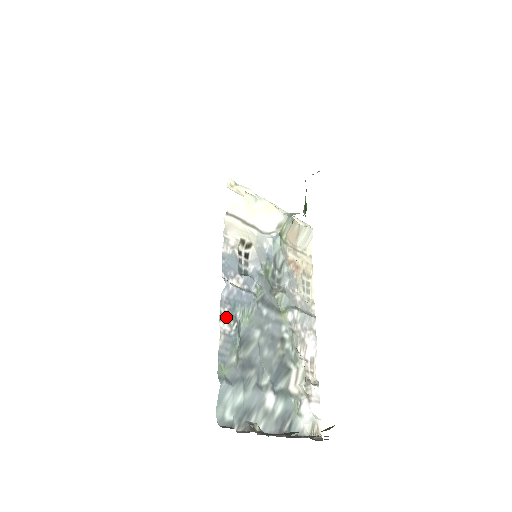
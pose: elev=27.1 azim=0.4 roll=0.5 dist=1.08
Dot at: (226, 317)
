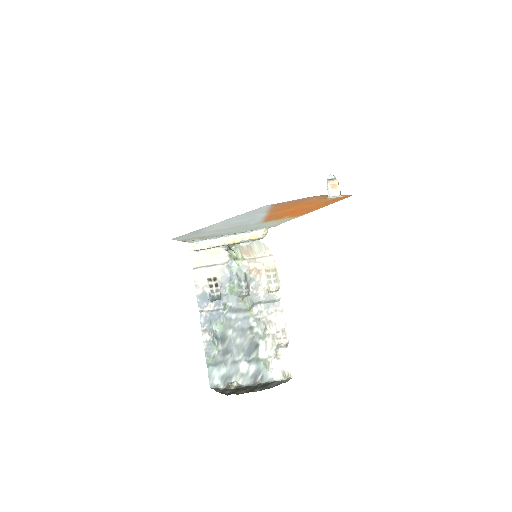
Dot at: (206, 332)
